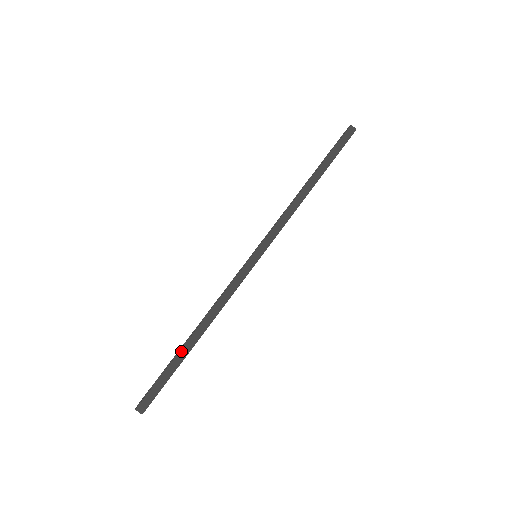
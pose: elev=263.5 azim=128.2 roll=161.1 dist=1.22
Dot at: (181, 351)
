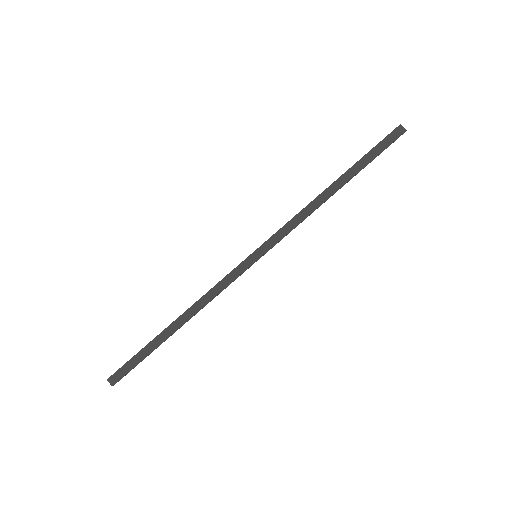
Dot at: (158, 336)
